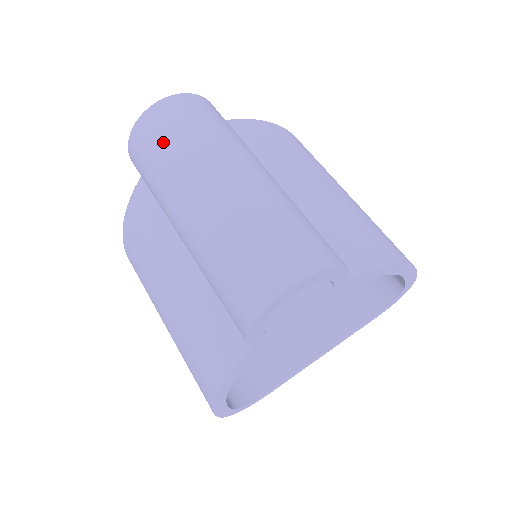
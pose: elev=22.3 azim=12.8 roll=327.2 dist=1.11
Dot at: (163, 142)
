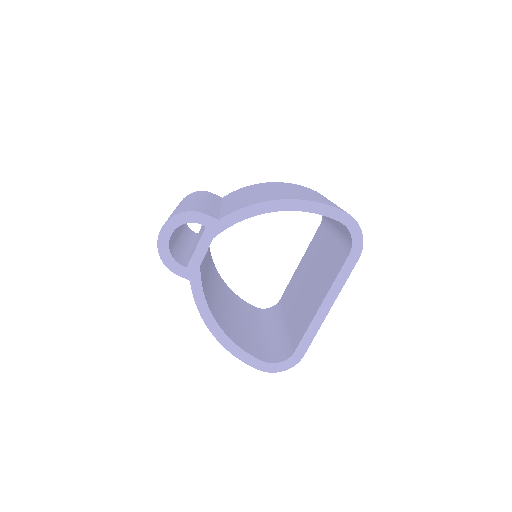
Dot at: occluded
